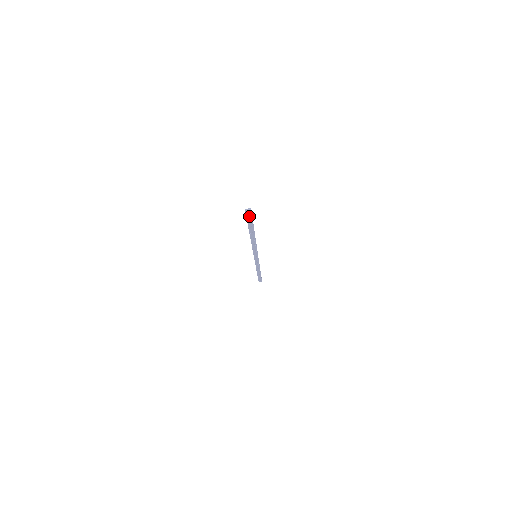
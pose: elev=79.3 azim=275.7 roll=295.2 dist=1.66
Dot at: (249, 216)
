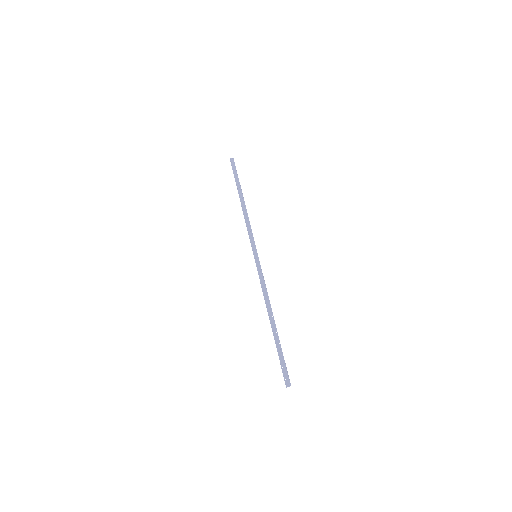
Dot at: (285, 371)
